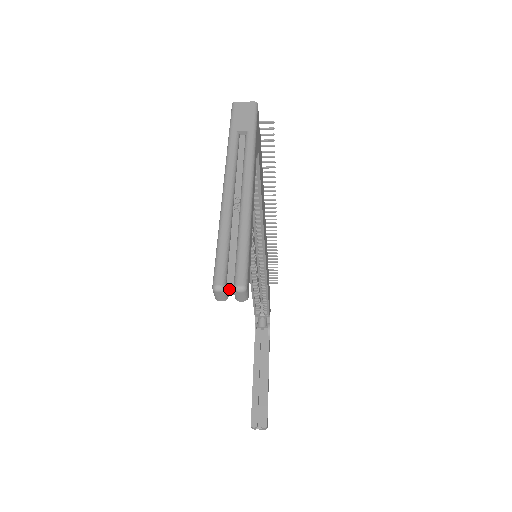
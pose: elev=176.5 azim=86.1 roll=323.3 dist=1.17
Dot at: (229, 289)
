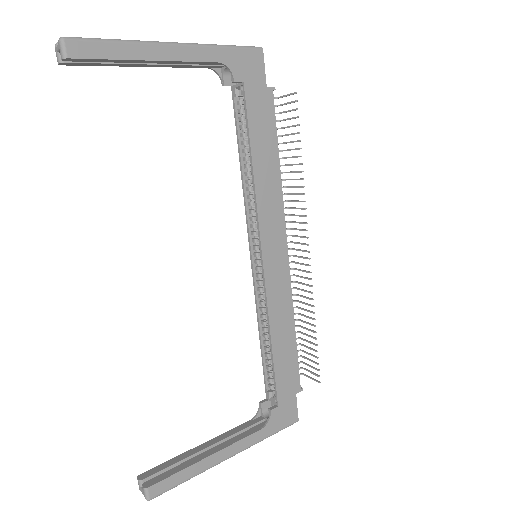
Dot at: (61, 46)
